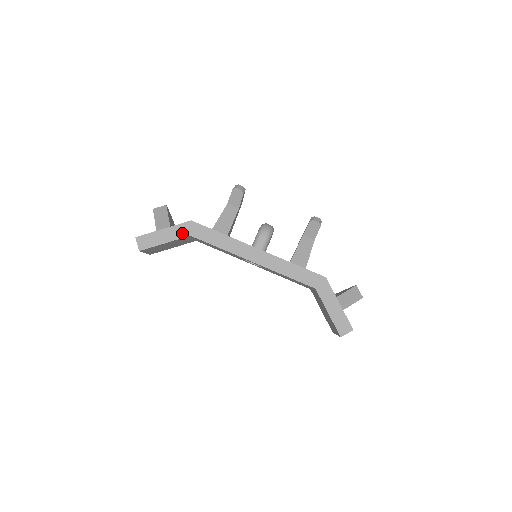
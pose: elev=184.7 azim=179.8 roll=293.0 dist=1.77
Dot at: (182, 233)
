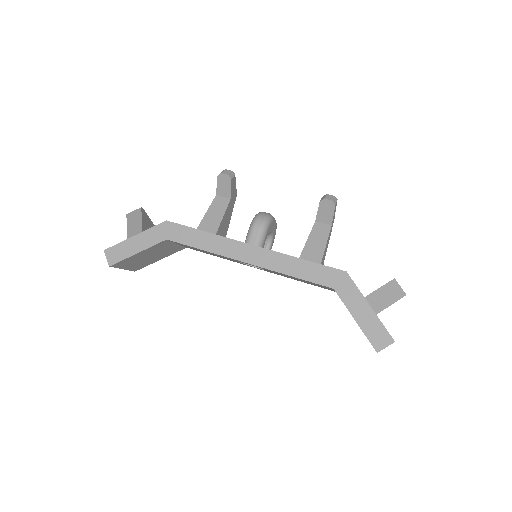
Dot at: (157, 238)
